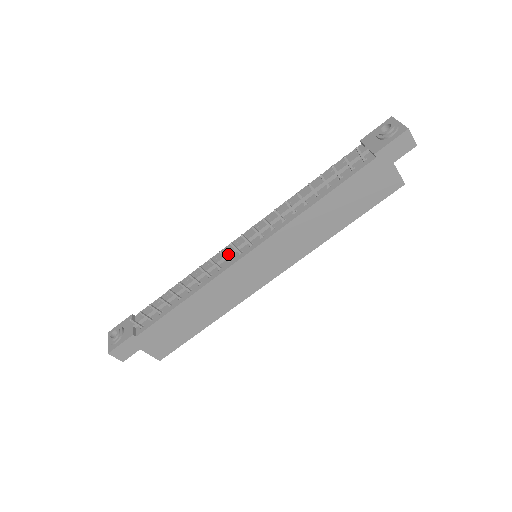
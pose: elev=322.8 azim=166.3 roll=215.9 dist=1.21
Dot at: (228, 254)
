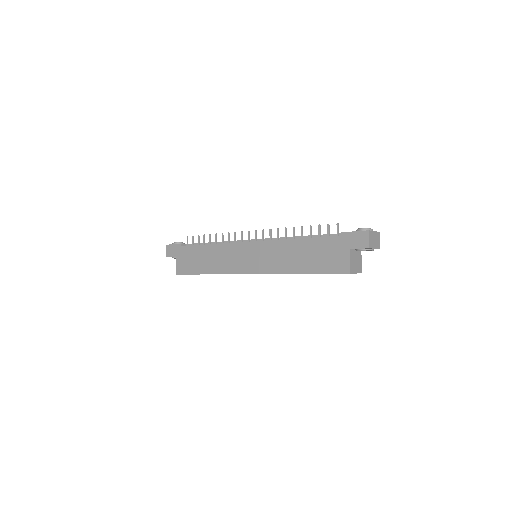
Dot at: (246, 240)
